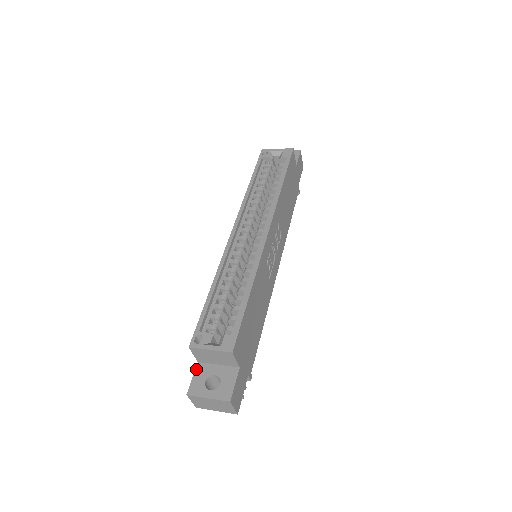
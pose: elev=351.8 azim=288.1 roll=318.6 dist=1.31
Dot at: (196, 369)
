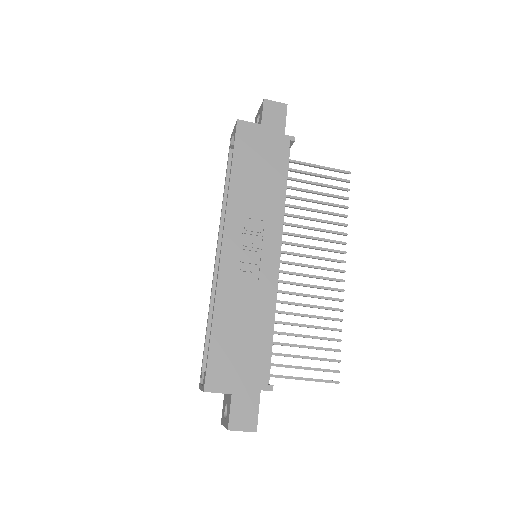
Dot at: occluded
